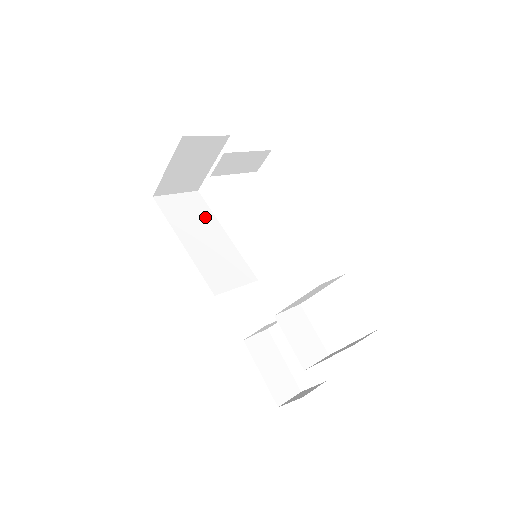
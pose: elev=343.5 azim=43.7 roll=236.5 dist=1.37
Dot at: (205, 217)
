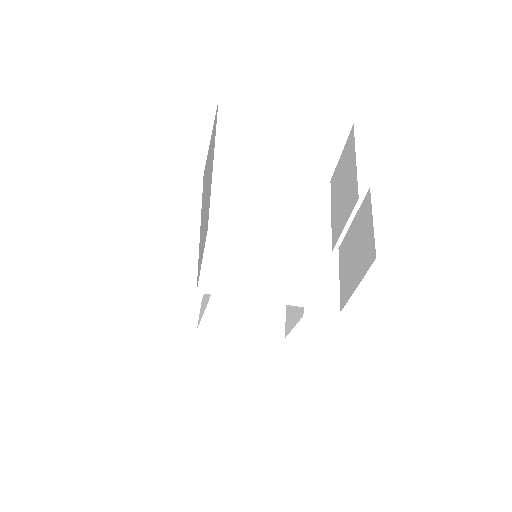
Dot at: occluded
